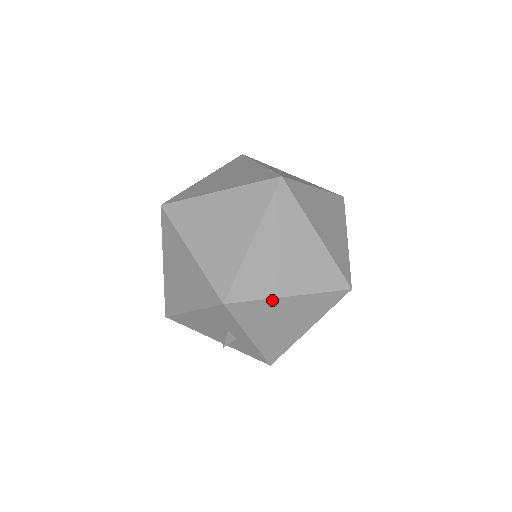
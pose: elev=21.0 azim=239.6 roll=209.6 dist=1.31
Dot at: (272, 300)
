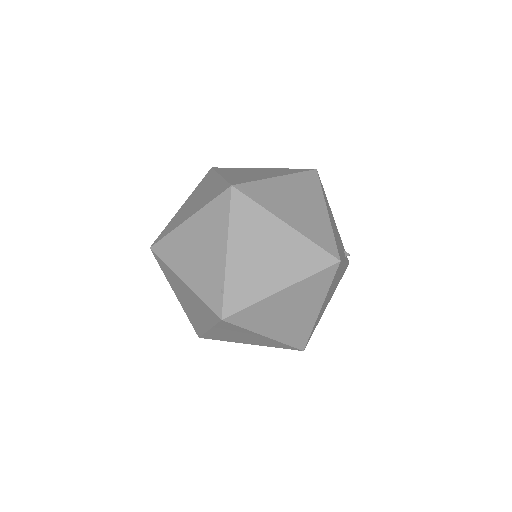
Dot at: occluded
